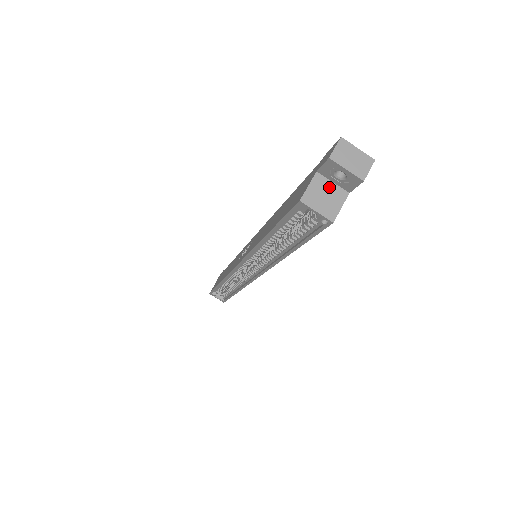
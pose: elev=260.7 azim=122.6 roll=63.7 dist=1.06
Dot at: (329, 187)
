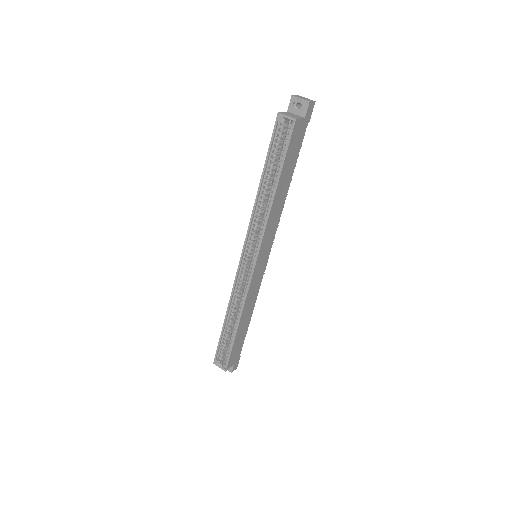
Dot at: (294, 115)
